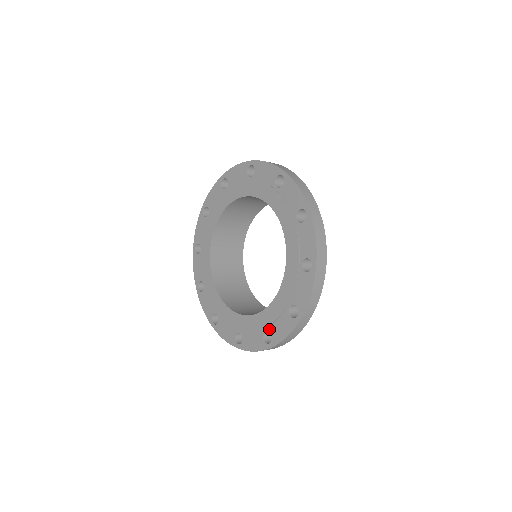
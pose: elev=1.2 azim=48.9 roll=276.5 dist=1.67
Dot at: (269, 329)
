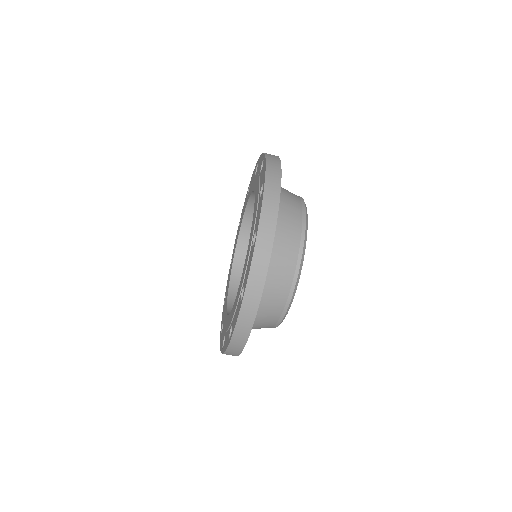
Dot at: (260, 191)
